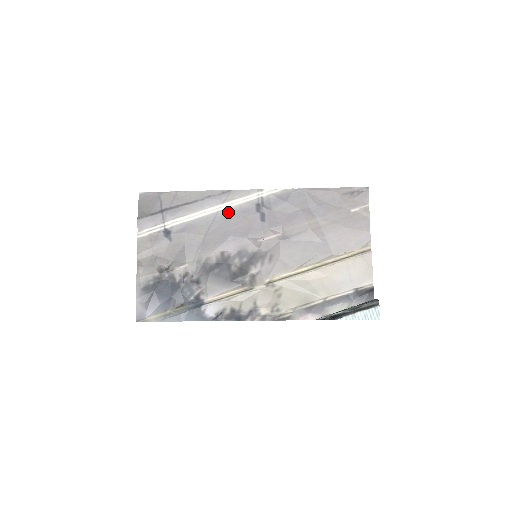
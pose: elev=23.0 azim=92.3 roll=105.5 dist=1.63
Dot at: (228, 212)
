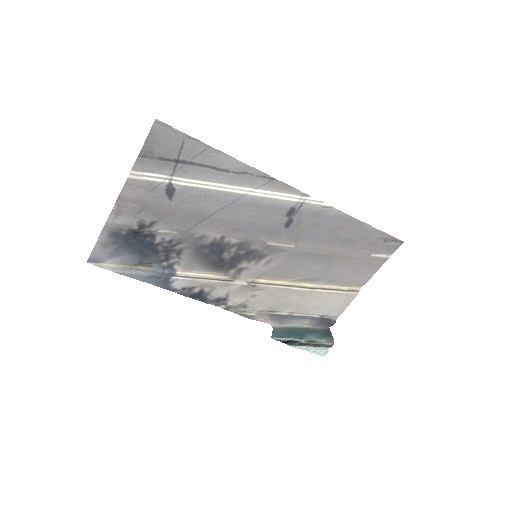
Dot at: (256, 201)
